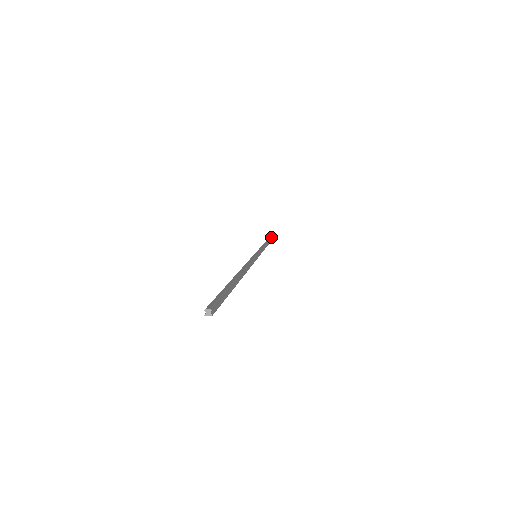
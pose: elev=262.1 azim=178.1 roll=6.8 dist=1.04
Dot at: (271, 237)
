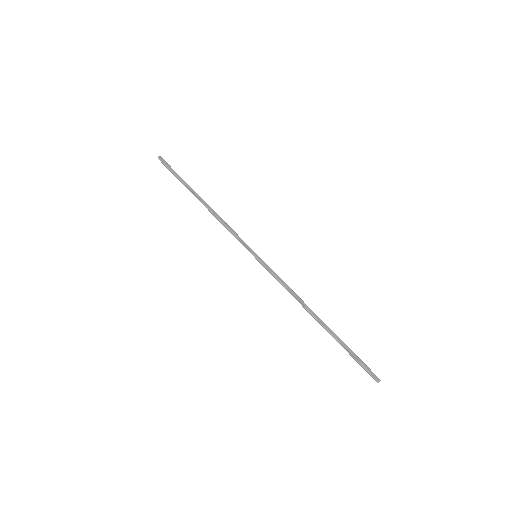
Dot at: occluded
